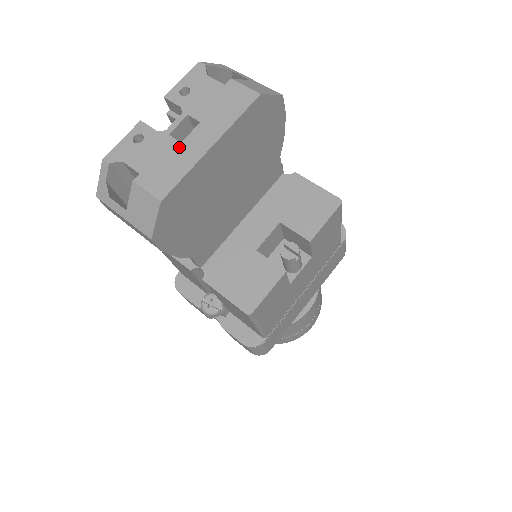
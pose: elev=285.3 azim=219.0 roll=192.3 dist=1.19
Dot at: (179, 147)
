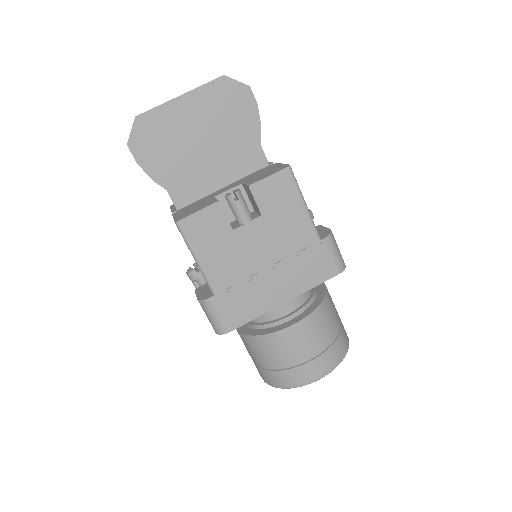
Dot at: occluded
